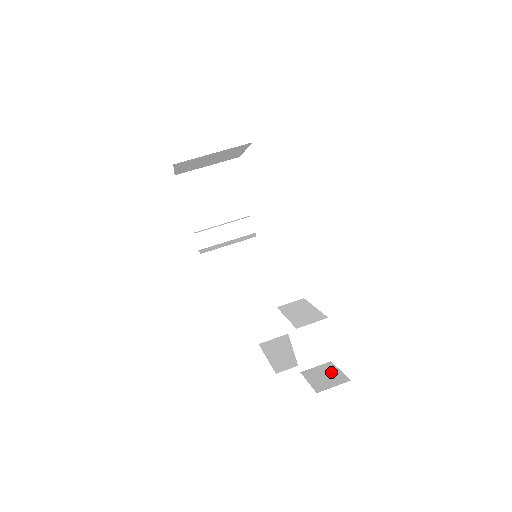
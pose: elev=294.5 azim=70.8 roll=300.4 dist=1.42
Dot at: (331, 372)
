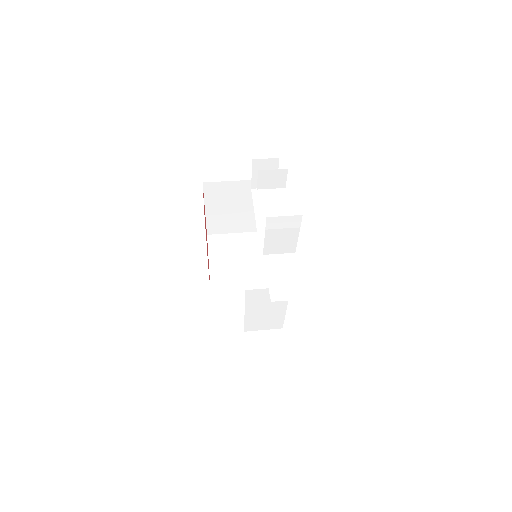
Dot at: occluded
